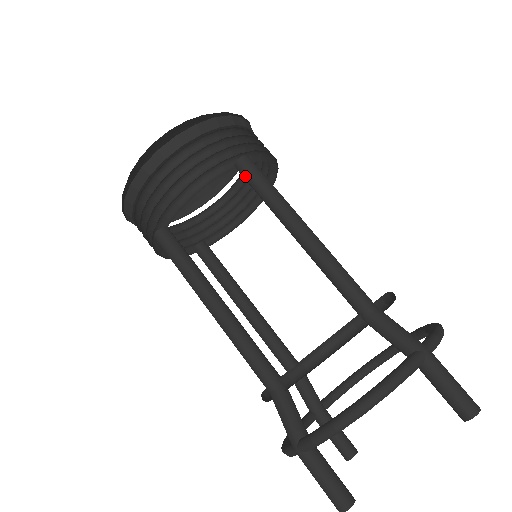
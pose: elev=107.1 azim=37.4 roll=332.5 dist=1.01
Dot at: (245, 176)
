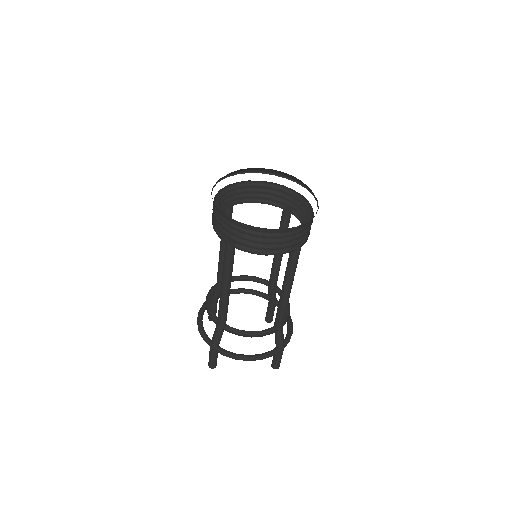
Dot at: (292, 254)
